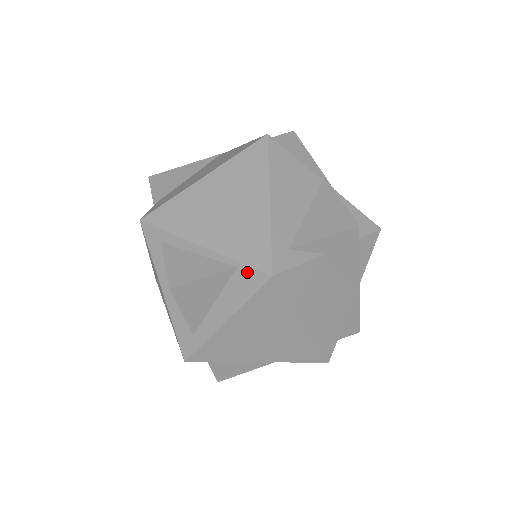
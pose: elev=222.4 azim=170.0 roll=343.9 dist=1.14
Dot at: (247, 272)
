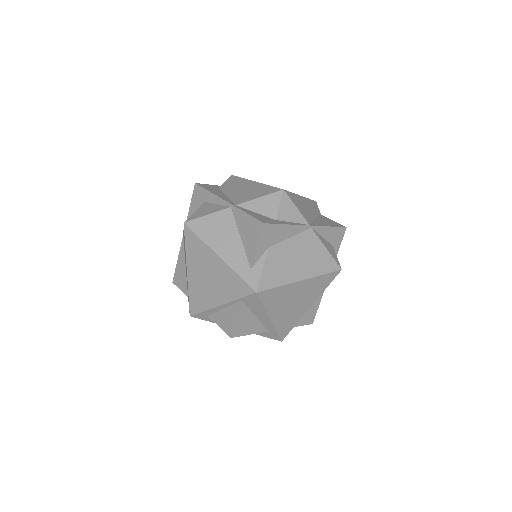
Dot at: (247, 299)
